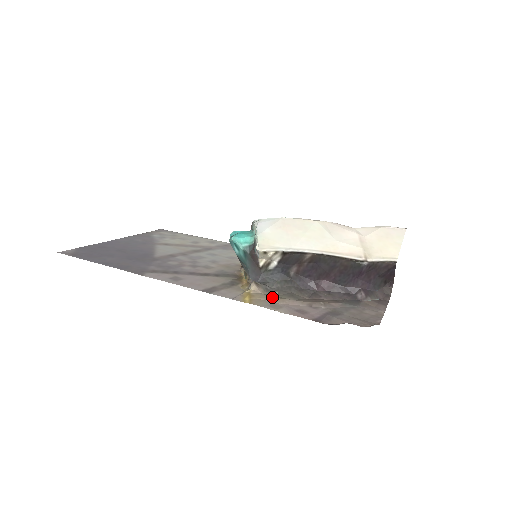
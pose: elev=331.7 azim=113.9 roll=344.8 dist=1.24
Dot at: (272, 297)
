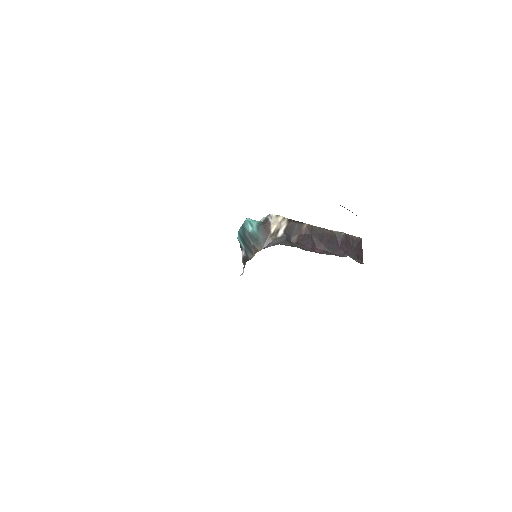
Dot at: occluded
